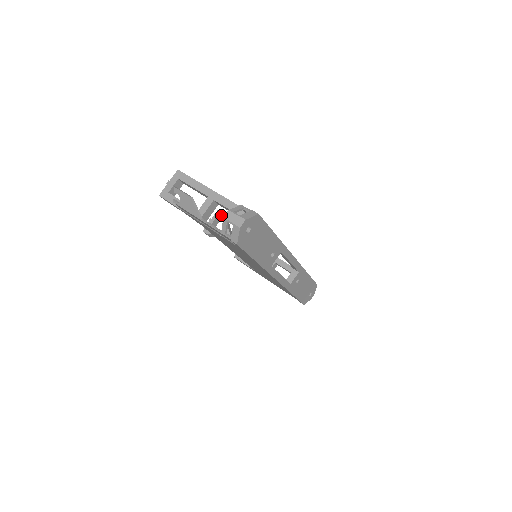
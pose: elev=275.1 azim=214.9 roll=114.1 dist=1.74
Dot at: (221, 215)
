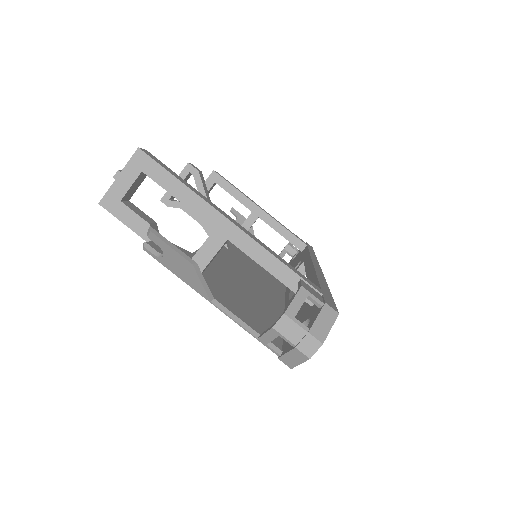
Dot at: (194, 175)
